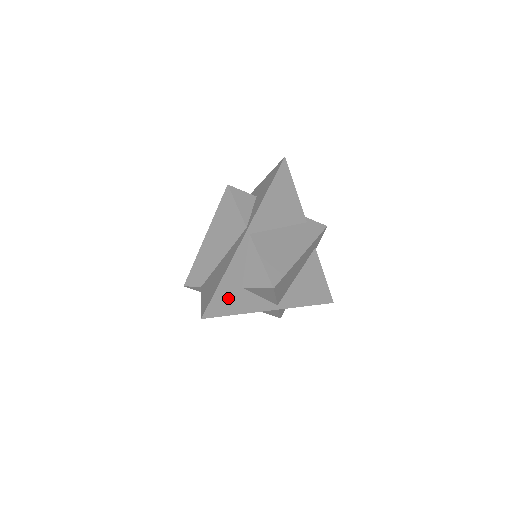
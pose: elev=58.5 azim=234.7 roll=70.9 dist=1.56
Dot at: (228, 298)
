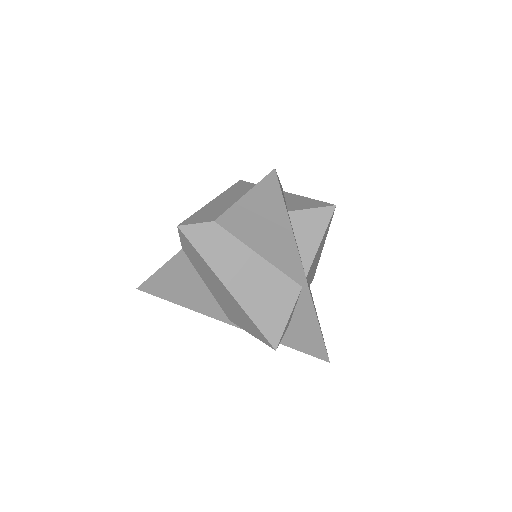
Dot at: occluded
